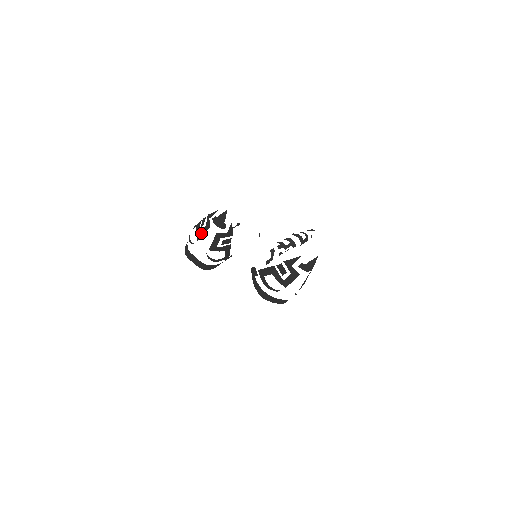
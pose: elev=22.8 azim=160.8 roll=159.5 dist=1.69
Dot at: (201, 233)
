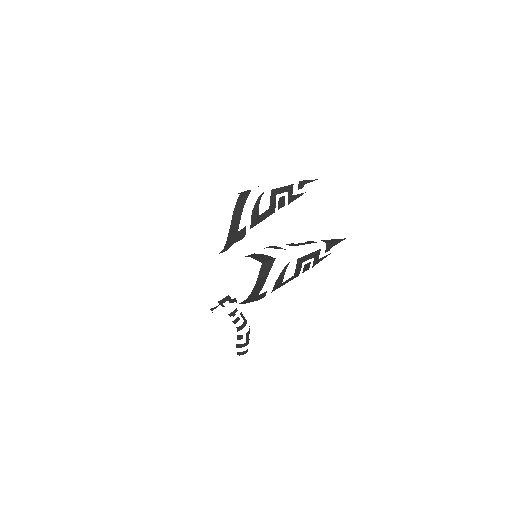
Dot at: occluded
